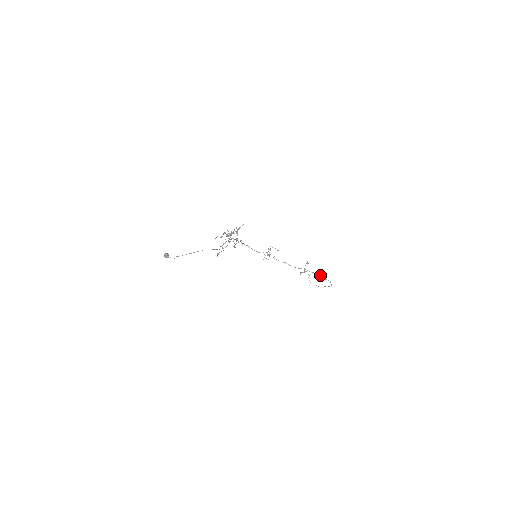
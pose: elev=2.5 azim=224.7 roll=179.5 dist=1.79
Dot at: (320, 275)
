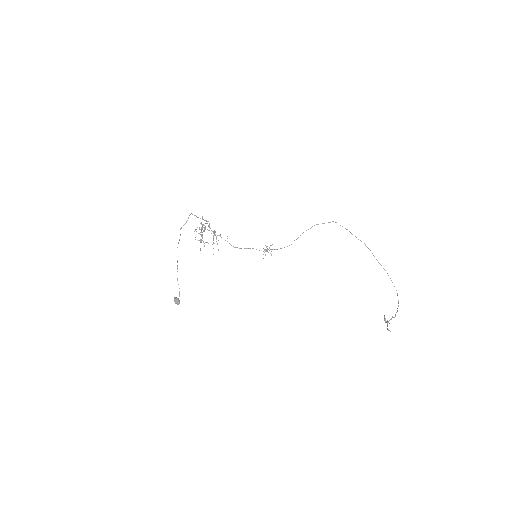
Dot at: occluded
